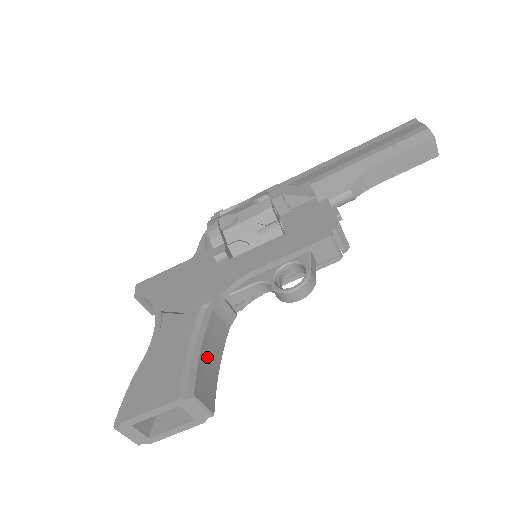
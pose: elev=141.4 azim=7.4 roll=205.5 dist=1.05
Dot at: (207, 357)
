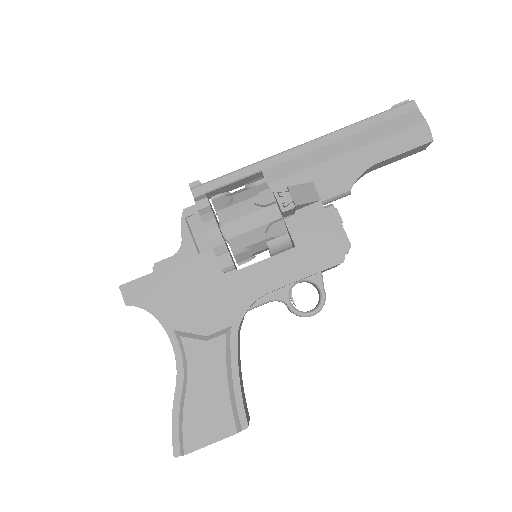
Dot at: (240, 380)
